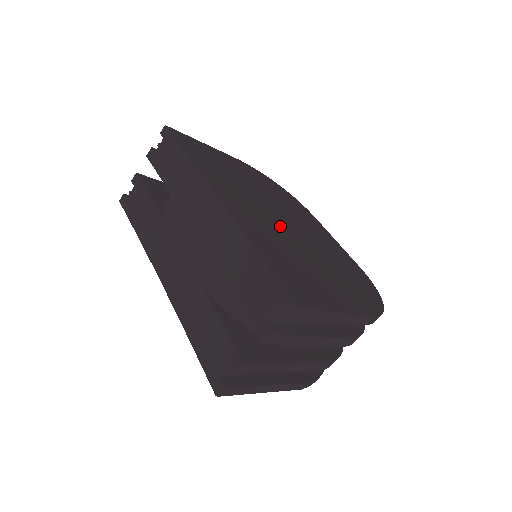
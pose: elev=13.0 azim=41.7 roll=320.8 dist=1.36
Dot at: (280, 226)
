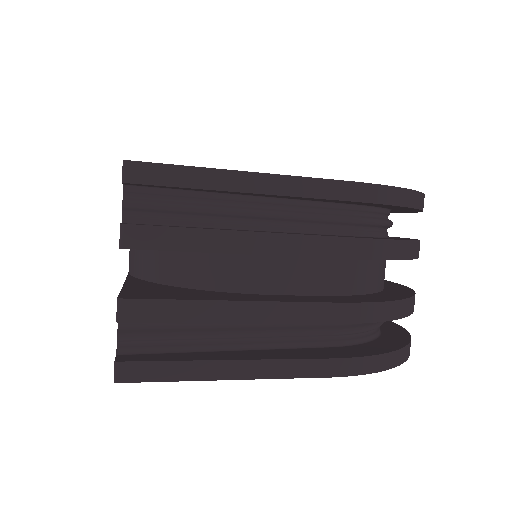
Dot at: occluded
